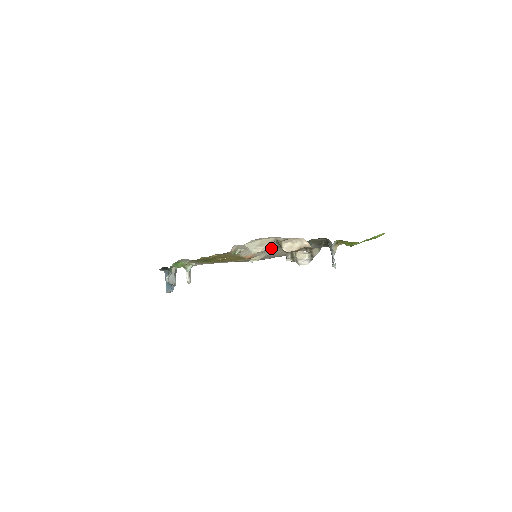
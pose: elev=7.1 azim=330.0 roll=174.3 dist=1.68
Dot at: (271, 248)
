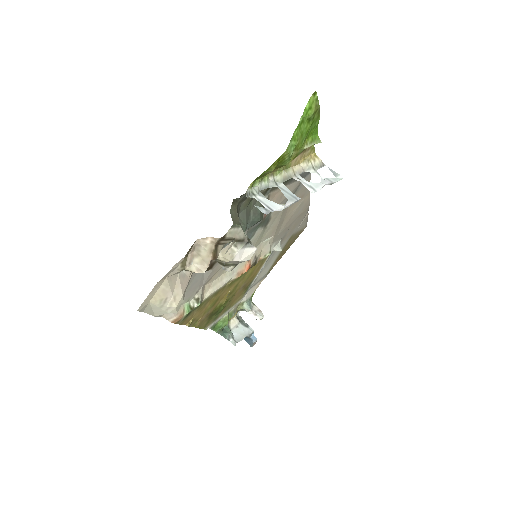
Dot at: occluded
